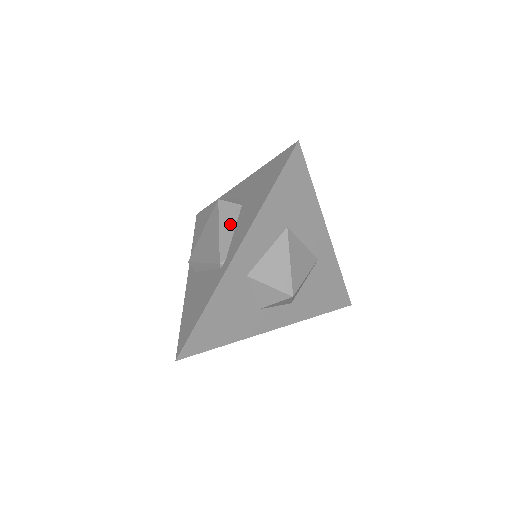
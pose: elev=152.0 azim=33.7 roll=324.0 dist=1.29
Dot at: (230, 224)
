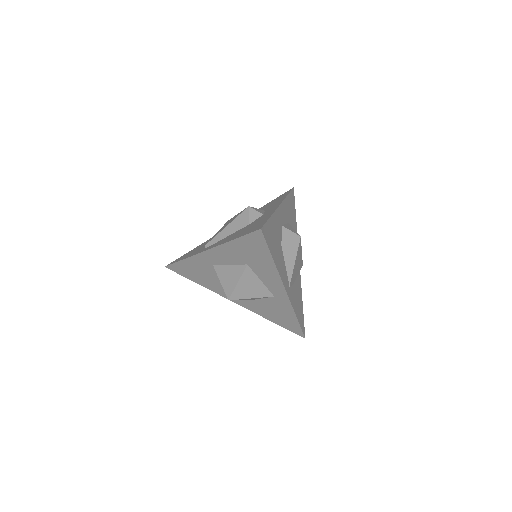
Dot at: (233, 229)
